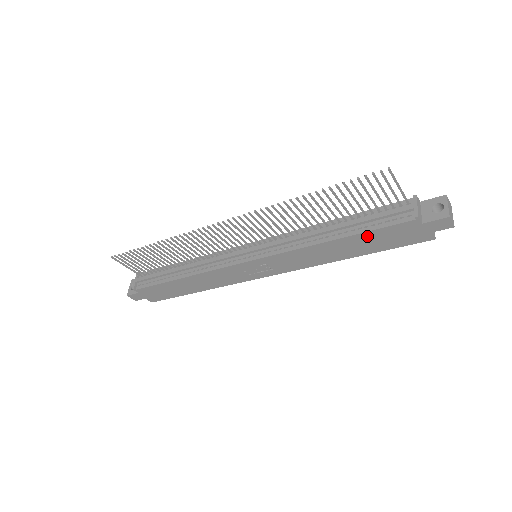
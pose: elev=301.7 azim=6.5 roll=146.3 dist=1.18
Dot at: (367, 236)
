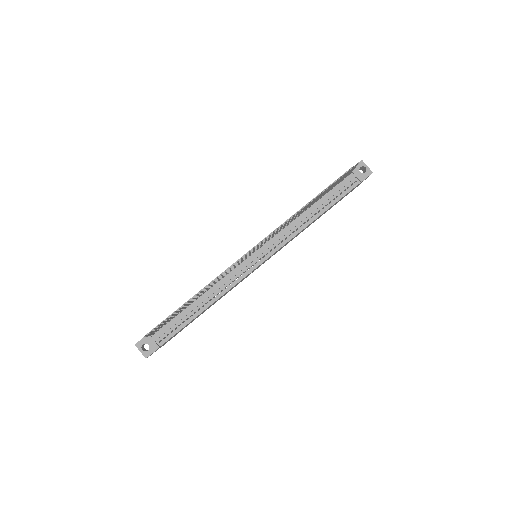
Dot at: (334, 204)
